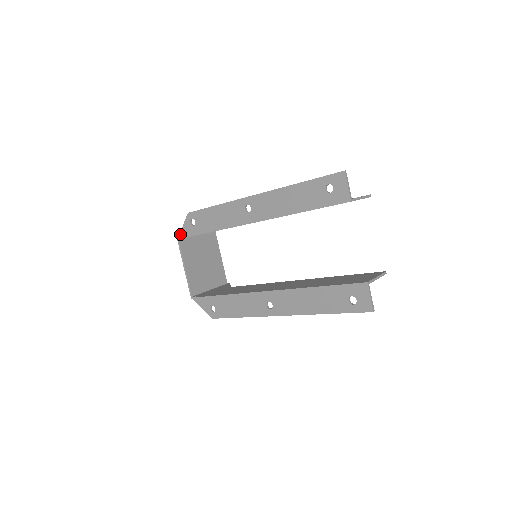
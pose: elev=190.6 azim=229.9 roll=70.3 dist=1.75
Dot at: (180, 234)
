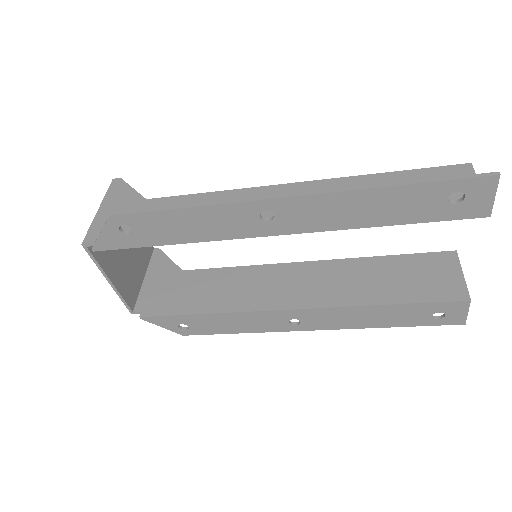
Dot at: (95, 245)
